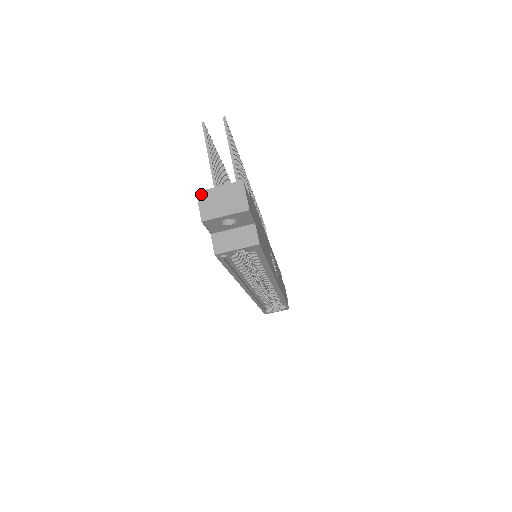
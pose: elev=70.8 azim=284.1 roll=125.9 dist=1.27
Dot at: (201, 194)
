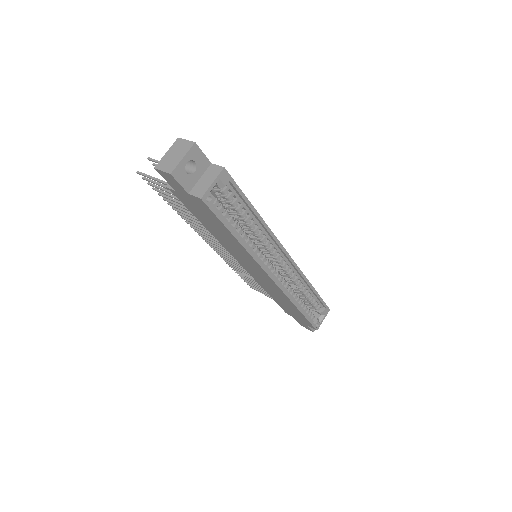
Dot at: (158, 166)
